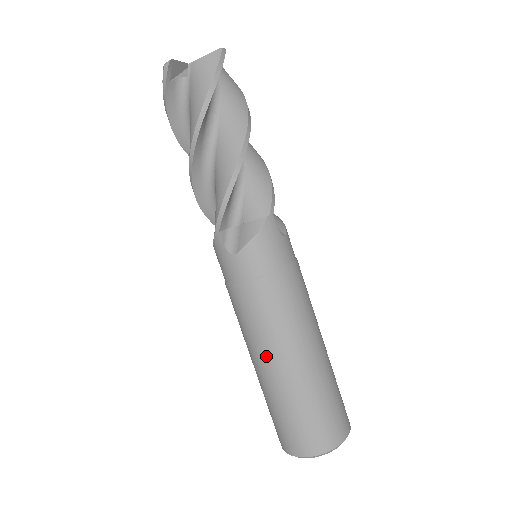
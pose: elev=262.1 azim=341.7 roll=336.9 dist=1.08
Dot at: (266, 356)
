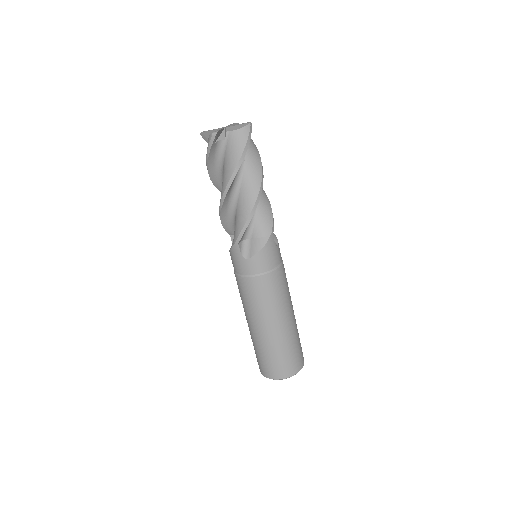
Dot at: (261, 321)
